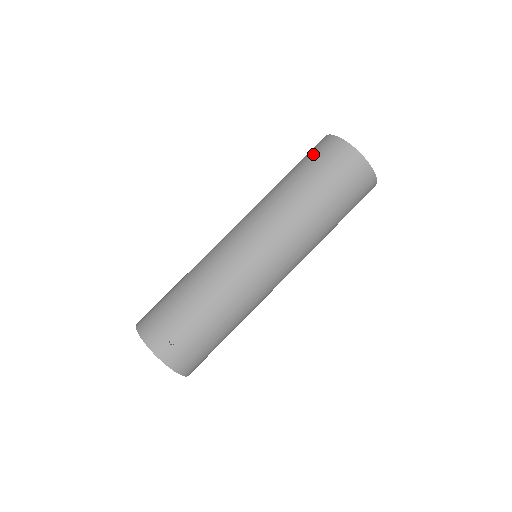
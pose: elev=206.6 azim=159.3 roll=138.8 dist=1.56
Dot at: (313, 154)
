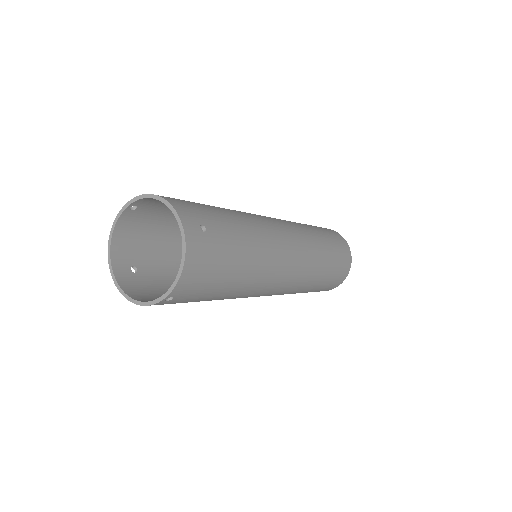
Dot at: occluded
